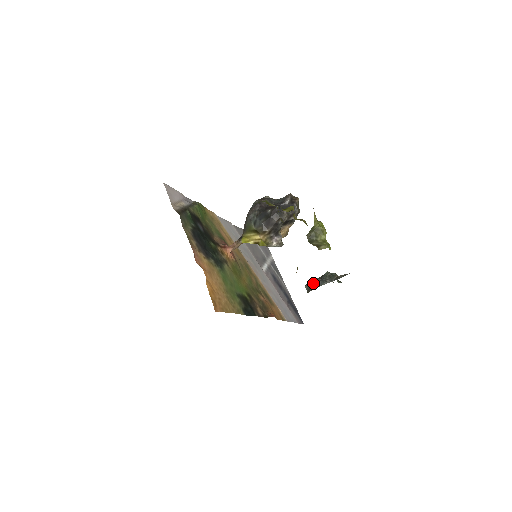
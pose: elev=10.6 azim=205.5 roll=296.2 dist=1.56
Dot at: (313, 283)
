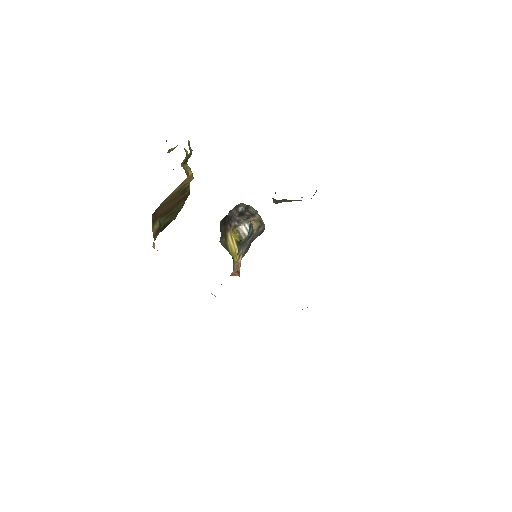
Dot at: occluded
